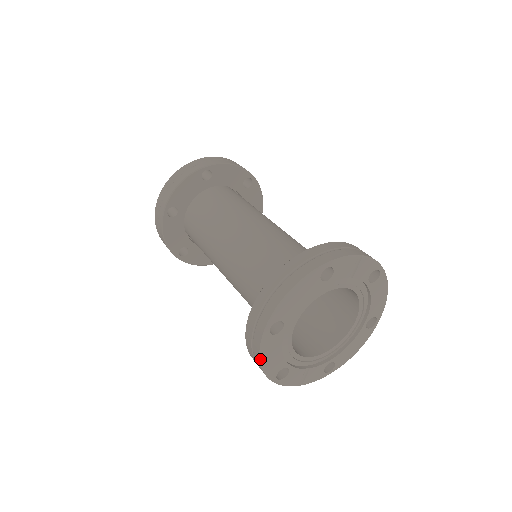
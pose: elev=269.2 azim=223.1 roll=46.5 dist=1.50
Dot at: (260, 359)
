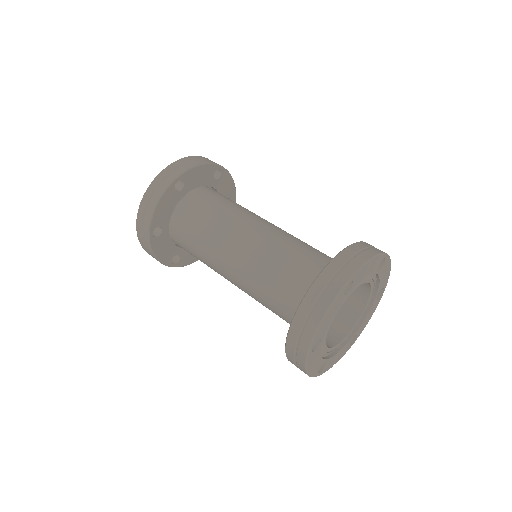
Dot at: (306, 371)
